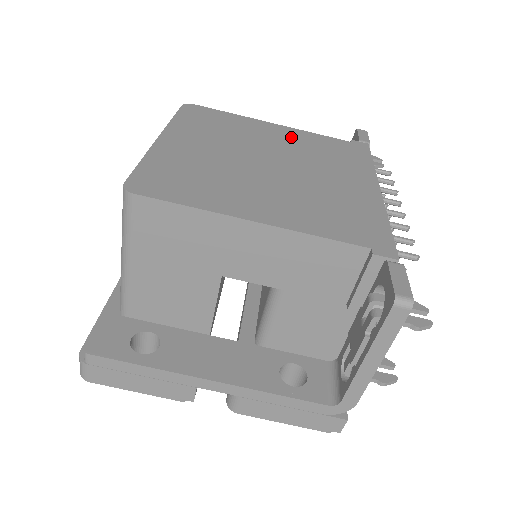
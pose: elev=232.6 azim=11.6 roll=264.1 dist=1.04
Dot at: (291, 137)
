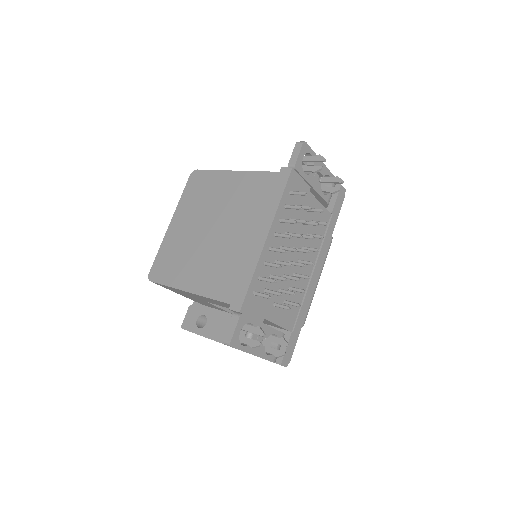
Dot at: (238, 187)
